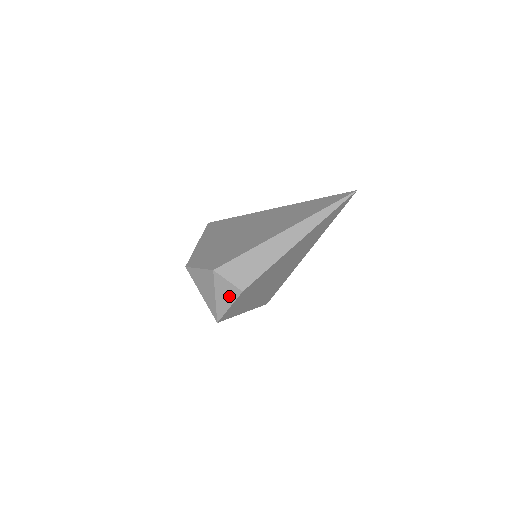
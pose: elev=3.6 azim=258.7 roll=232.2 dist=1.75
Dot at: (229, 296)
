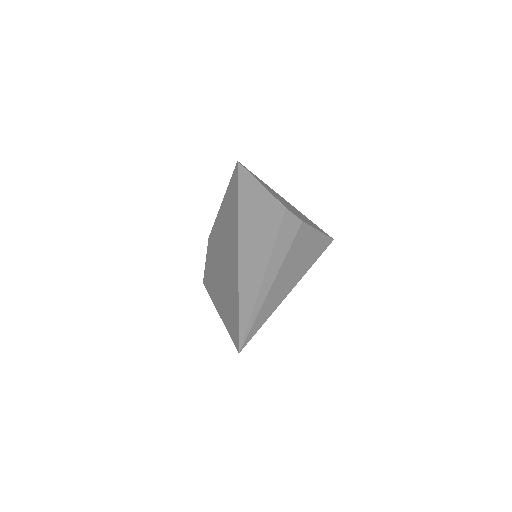
Dot at: occluded
